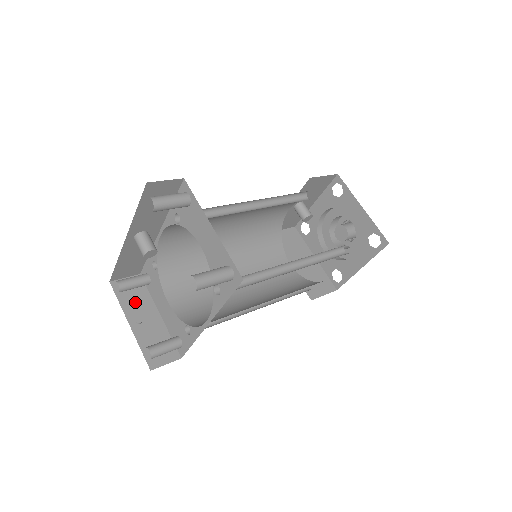
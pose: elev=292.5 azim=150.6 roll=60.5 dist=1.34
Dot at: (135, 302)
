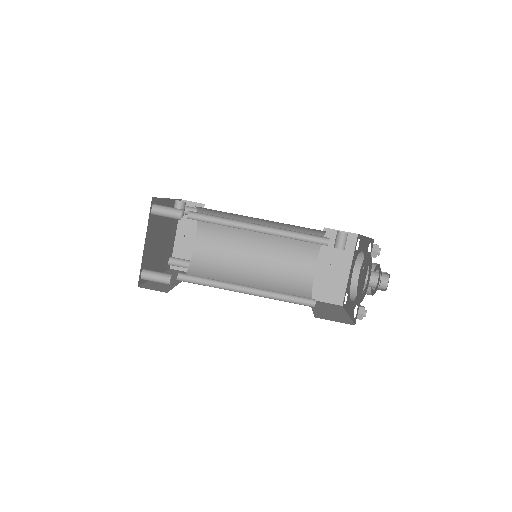
Dot at: (189, 222)
